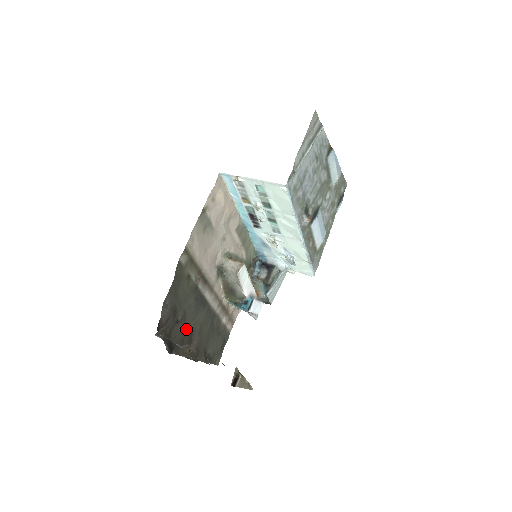
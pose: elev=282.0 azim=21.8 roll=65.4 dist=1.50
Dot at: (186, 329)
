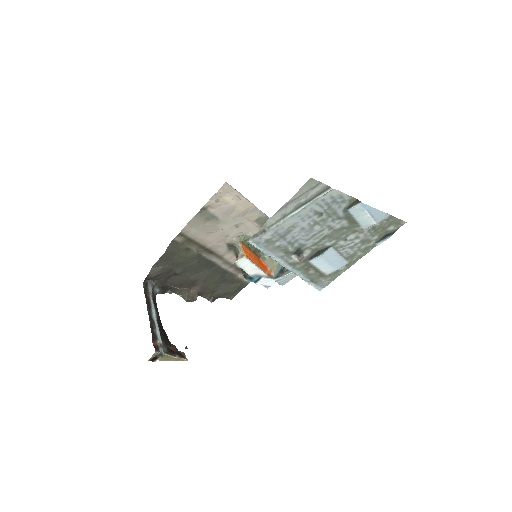
Dot at: (187, 278)
